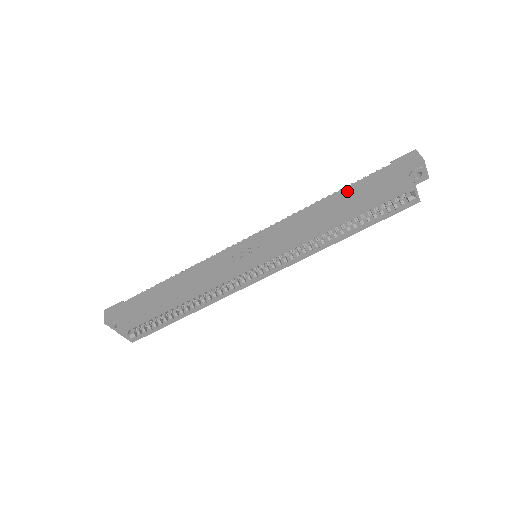
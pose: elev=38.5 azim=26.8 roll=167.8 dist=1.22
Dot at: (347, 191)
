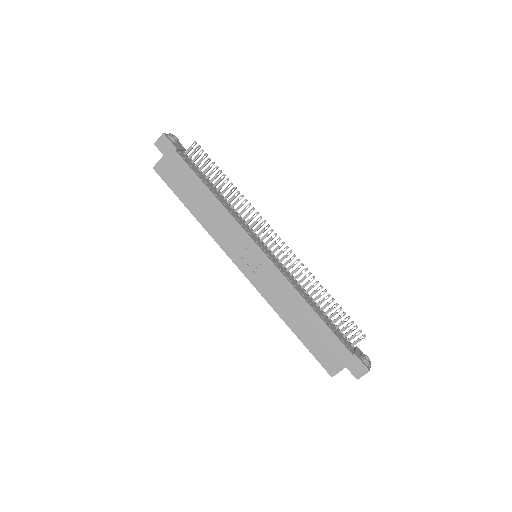
Dot at: (320, 325)
